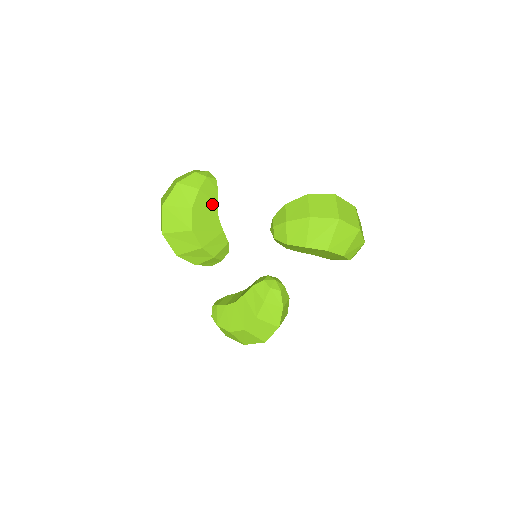
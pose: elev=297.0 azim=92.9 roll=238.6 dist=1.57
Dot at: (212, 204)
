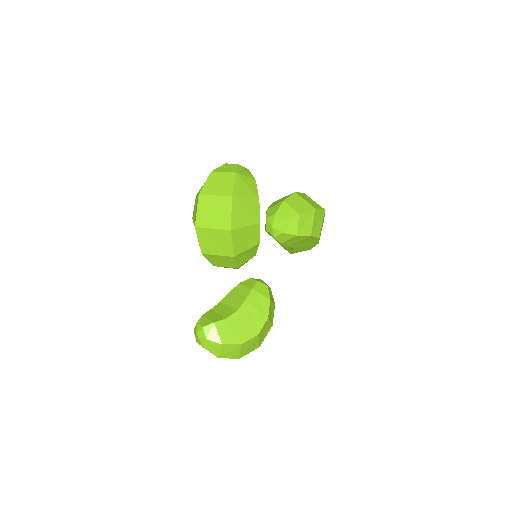
Dot at: occluded
